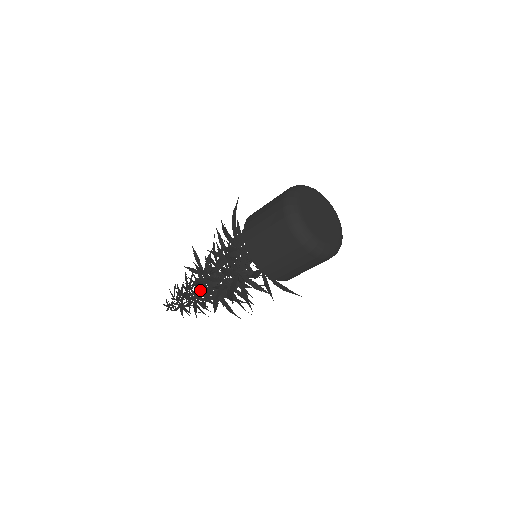
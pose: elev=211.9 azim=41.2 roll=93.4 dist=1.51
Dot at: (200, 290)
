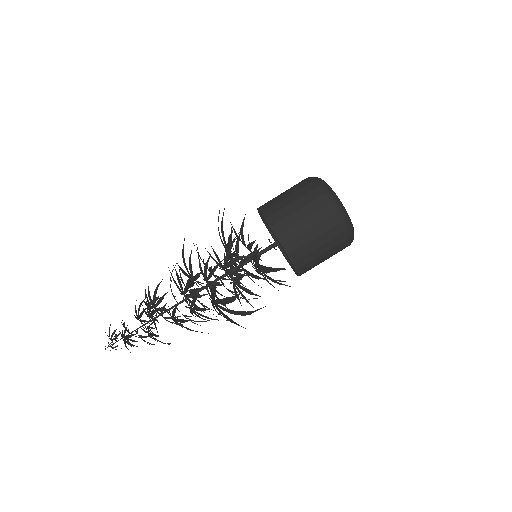
Dot at: occluded
